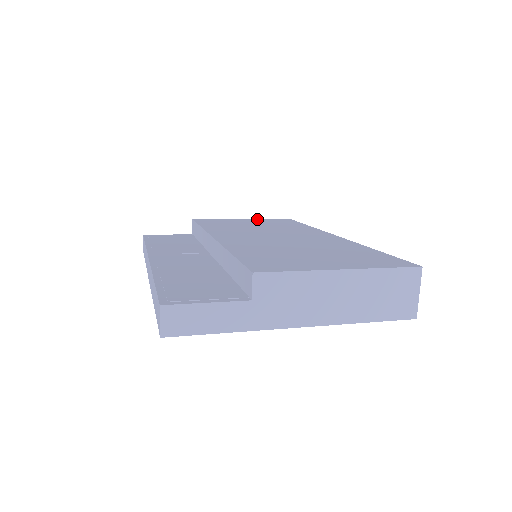
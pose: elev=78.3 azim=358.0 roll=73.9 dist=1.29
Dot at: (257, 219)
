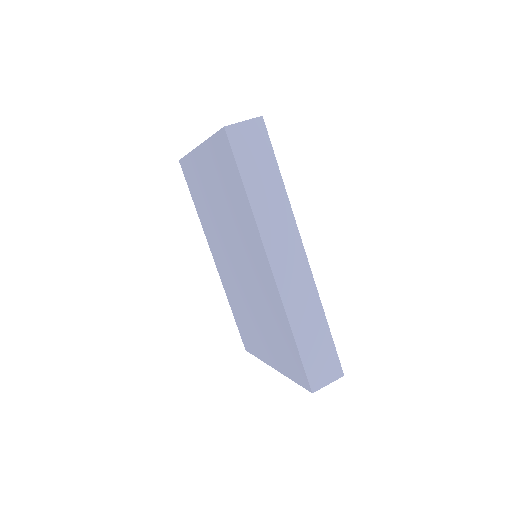
Dot at: occluded
